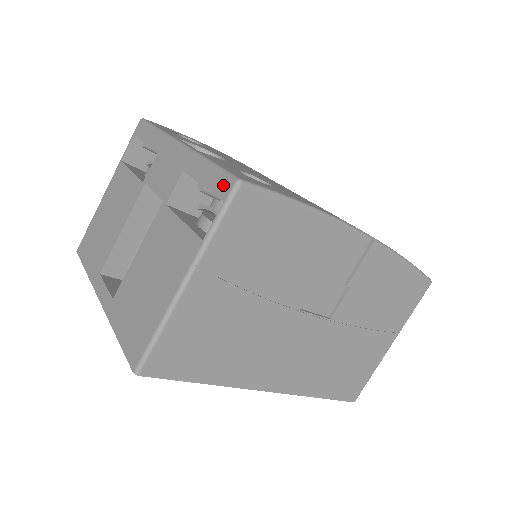
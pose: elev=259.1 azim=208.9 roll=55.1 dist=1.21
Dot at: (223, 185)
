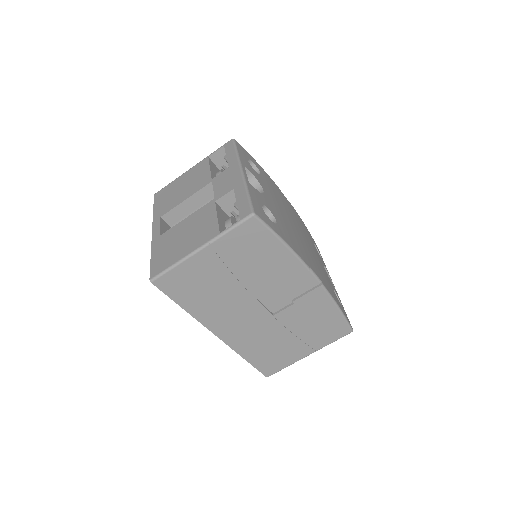
Dot at: (245, 211)
